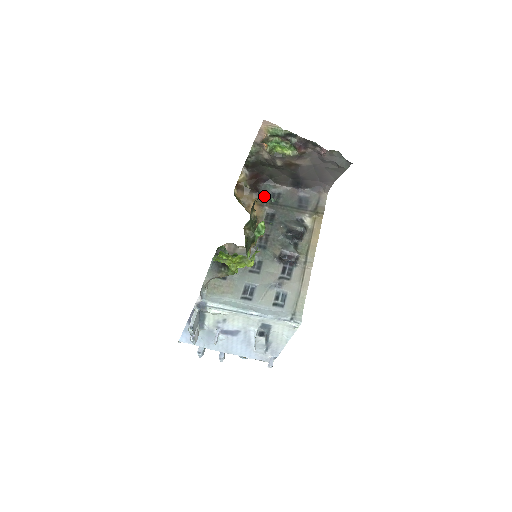
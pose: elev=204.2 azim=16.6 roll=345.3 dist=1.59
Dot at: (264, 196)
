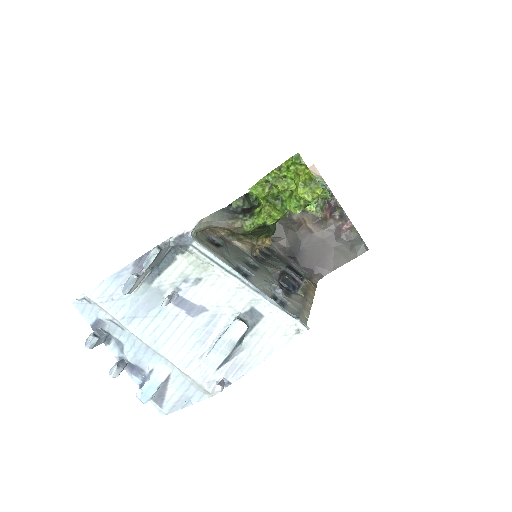
Dot at: (320, 184)
